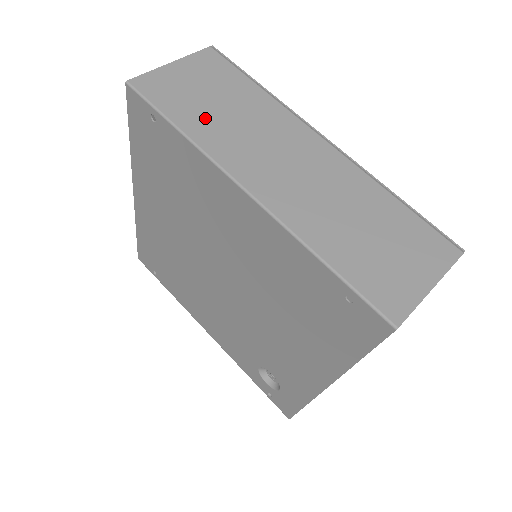
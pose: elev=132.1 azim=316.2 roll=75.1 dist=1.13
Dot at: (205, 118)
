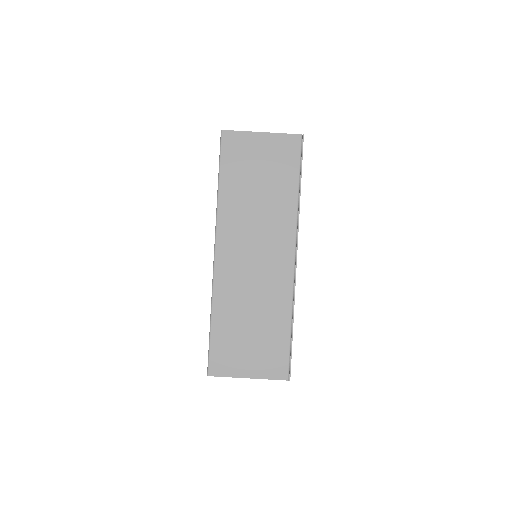
Dot at: (240, 190)
